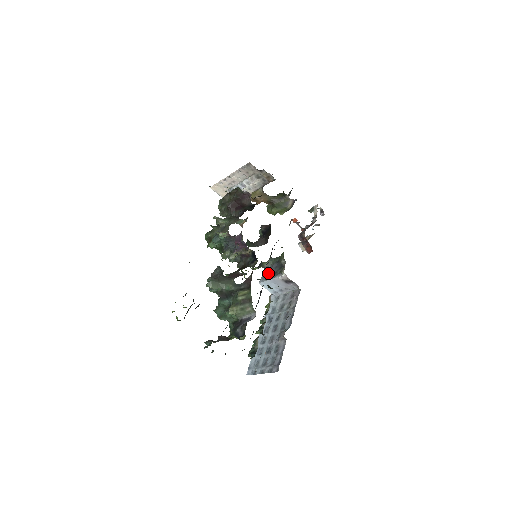
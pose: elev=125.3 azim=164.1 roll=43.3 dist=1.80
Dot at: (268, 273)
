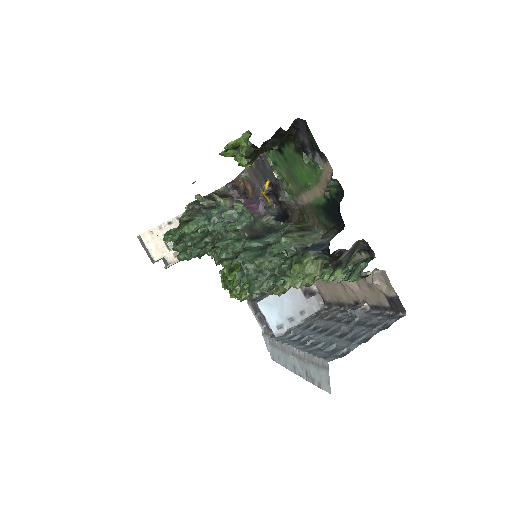
Dot at: occluded
